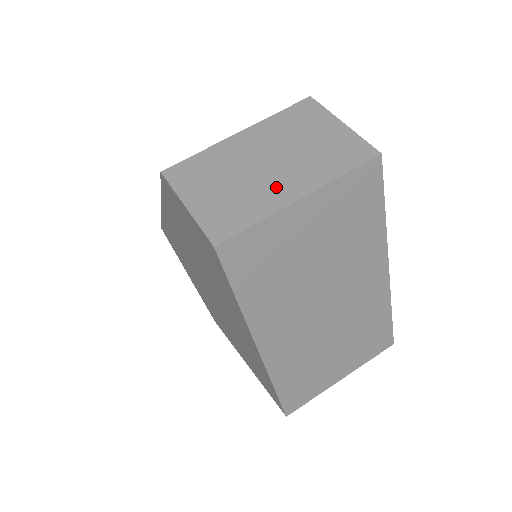
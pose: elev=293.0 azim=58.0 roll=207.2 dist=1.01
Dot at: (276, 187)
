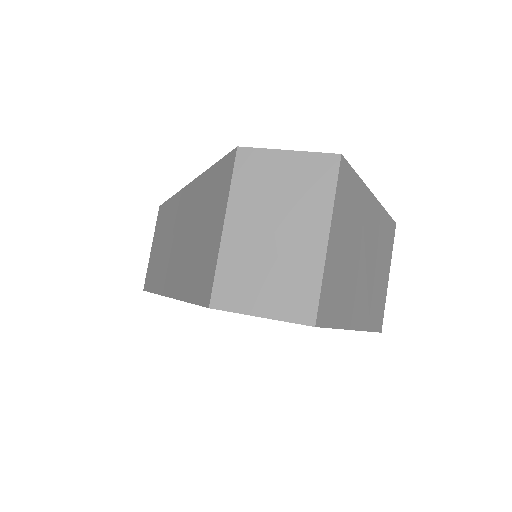
Dot at: (302, 246)
